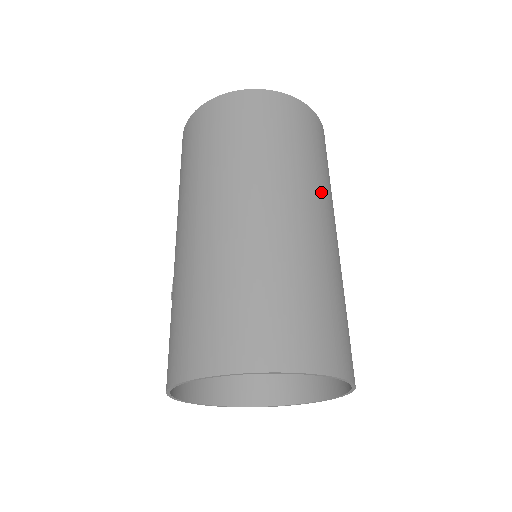
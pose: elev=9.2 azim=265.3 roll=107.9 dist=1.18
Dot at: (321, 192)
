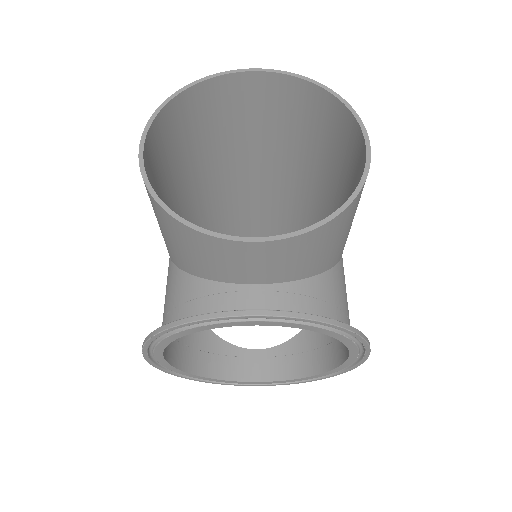
Dot at: (308, 218)
